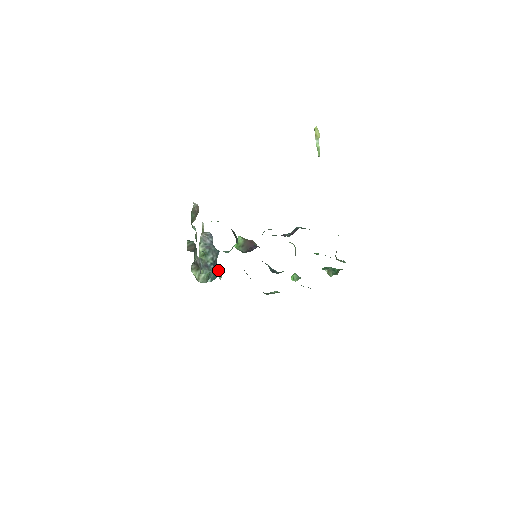
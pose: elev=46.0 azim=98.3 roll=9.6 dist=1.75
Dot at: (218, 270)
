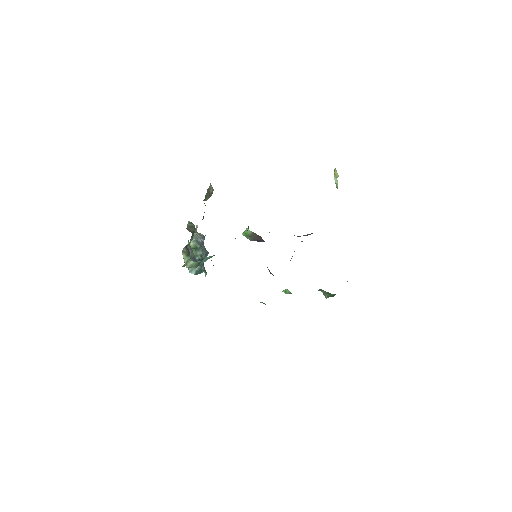
Dot at: (204, 268)
